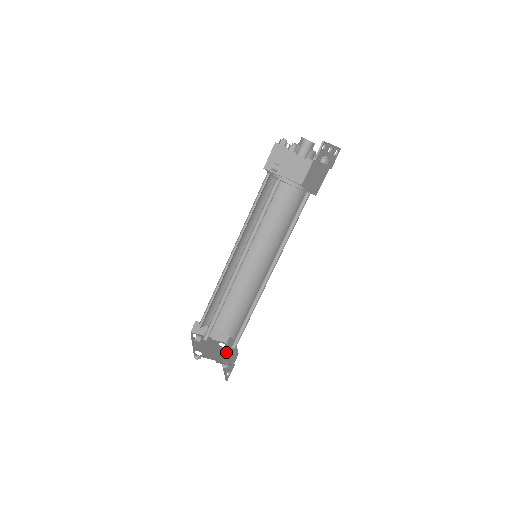
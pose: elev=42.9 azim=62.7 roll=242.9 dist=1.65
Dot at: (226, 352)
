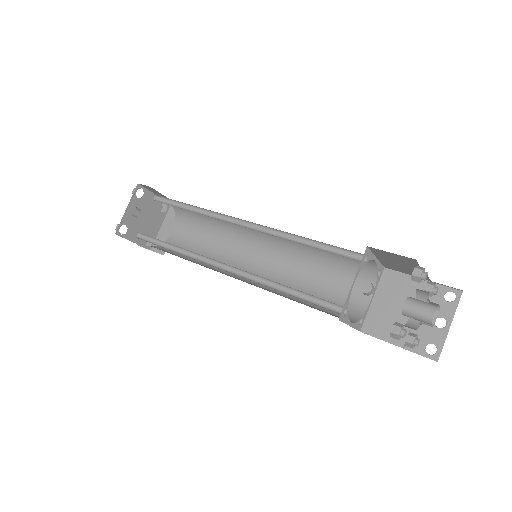
Dot at: (160, 223)
